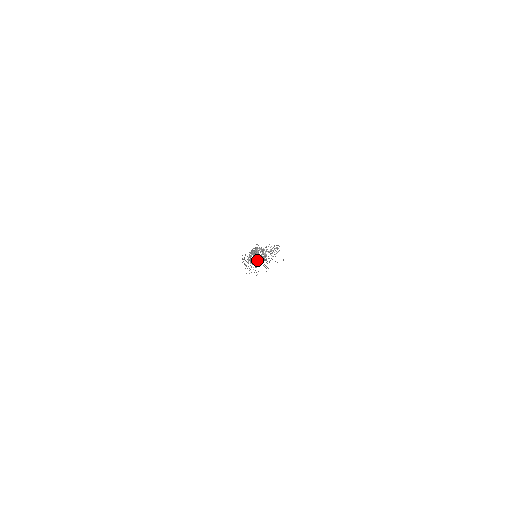
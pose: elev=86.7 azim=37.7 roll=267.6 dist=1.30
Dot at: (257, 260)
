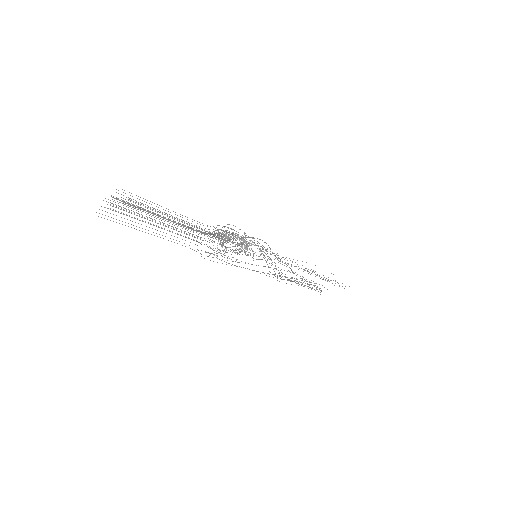
Dot at: occluded
